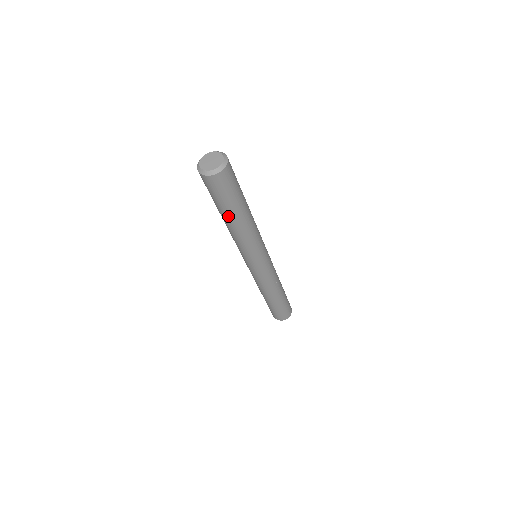
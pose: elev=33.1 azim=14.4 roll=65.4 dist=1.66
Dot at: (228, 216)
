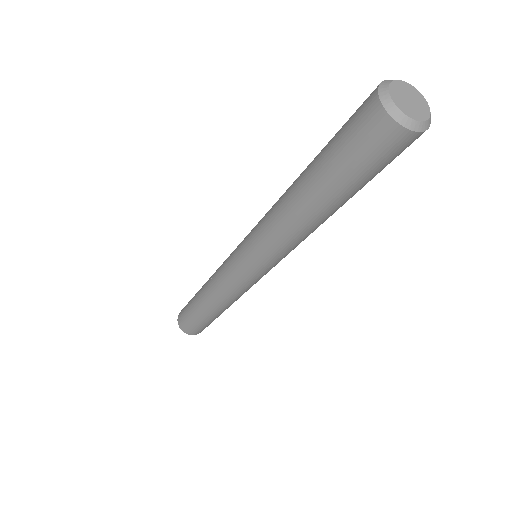
Dot at: (314, 188)
